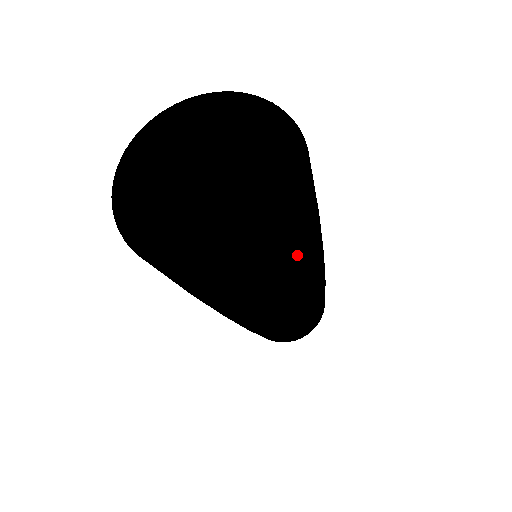
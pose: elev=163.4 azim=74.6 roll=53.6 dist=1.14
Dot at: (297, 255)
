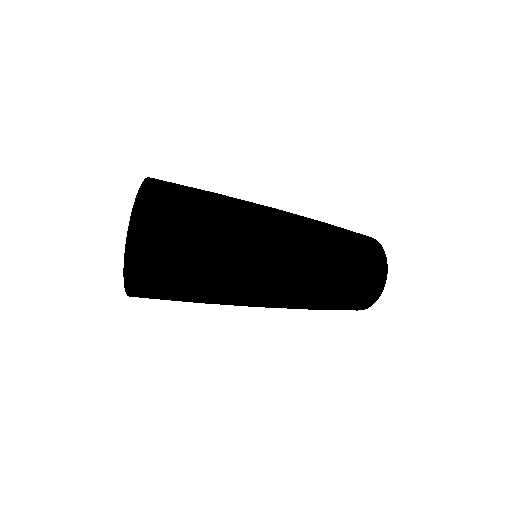
Dot at: (195, 248)
